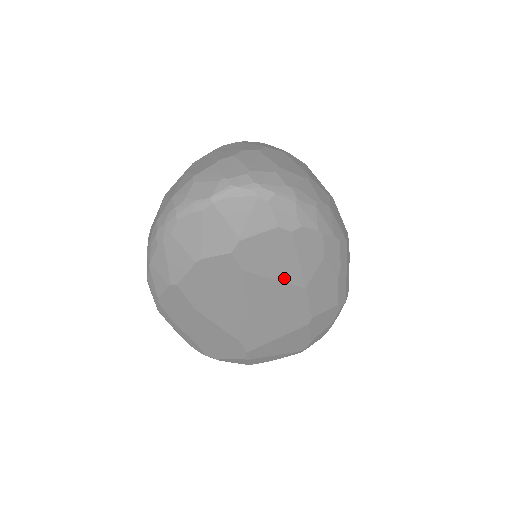
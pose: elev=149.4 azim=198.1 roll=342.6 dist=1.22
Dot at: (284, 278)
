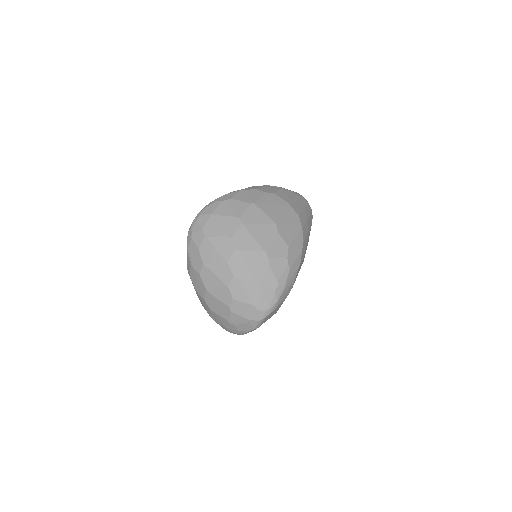
Dot at: occluded
